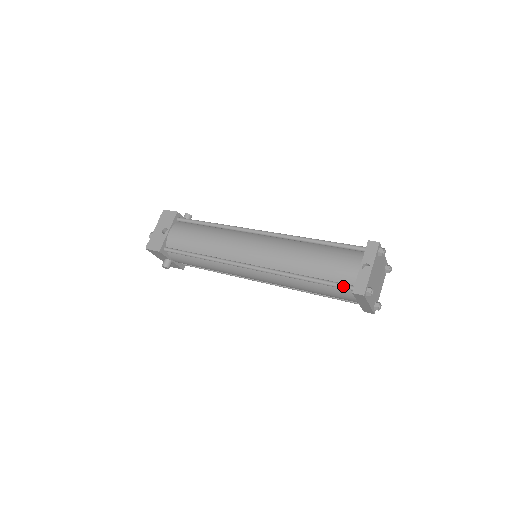
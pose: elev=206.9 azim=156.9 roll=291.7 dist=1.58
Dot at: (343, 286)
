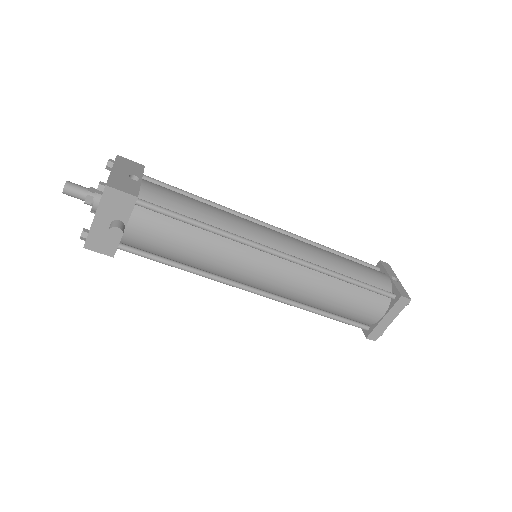
Dot at: (386, 291)
